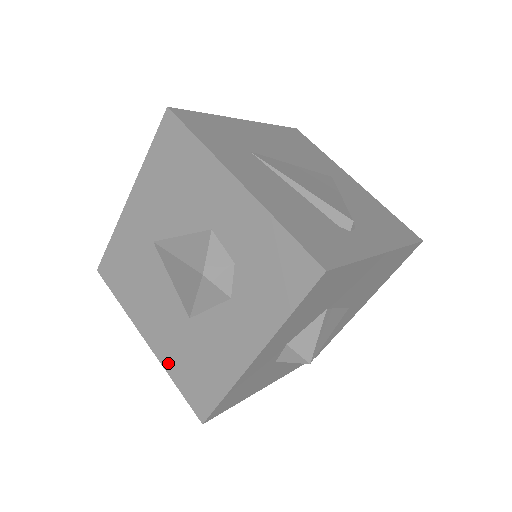
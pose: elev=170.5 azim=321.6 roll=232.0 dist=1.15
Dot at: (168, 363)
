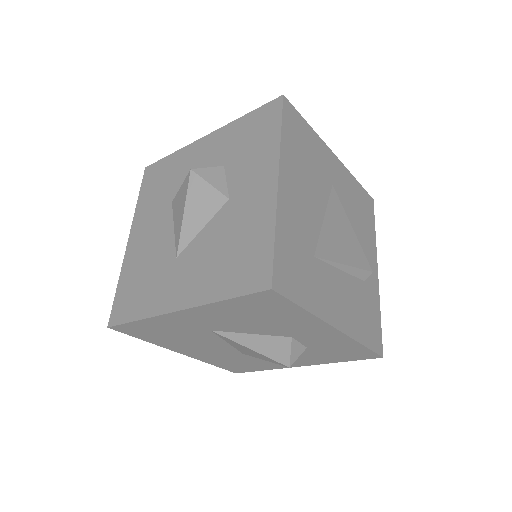
Dot at: (208, 361)
